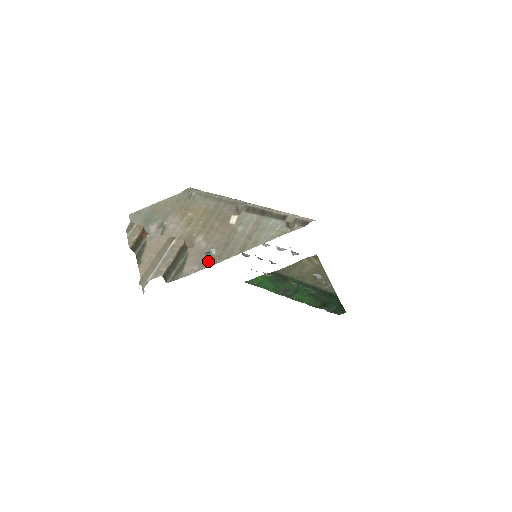
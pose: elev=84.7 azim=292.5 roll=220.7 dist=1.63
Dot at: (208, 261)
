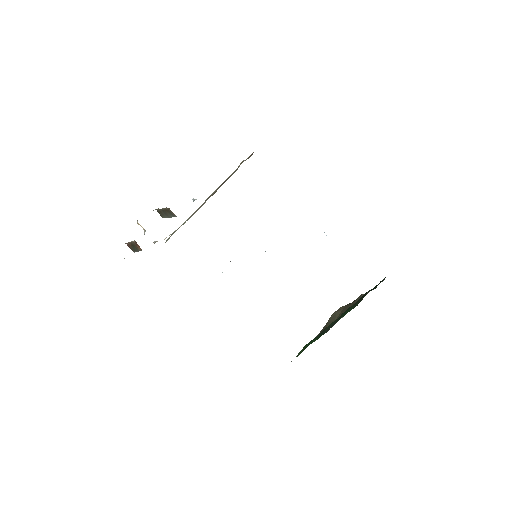
Dot at: occluded
